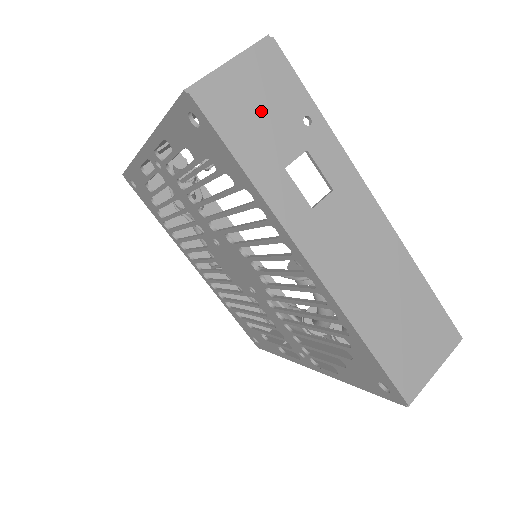
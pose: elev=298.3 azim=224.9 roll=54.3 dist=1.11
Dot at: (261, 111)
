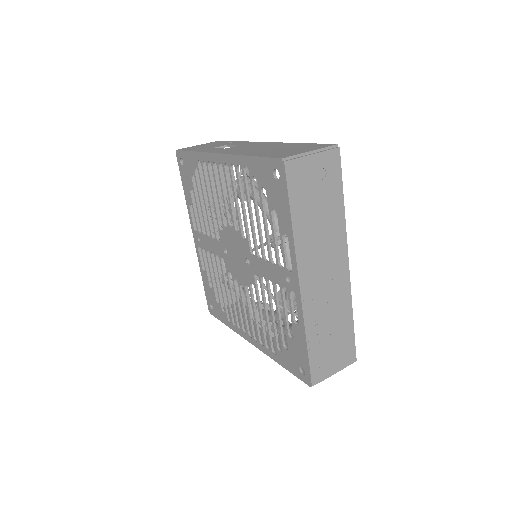
Dot at: occluded
